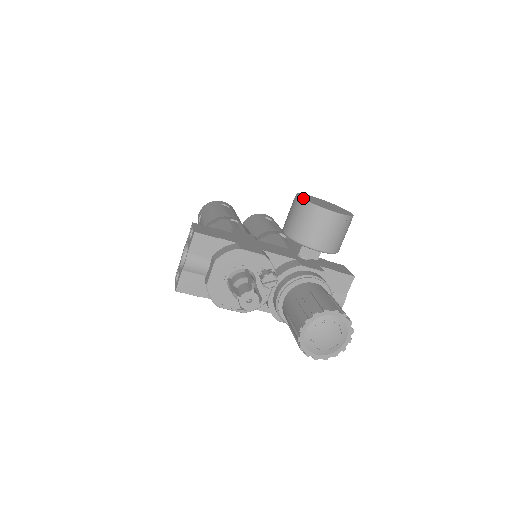
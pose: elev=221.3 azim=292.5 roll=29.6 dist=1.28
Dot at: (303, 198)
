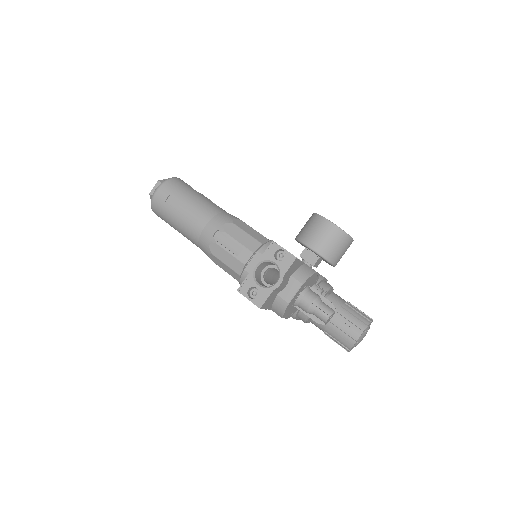
Dot at: occluded
